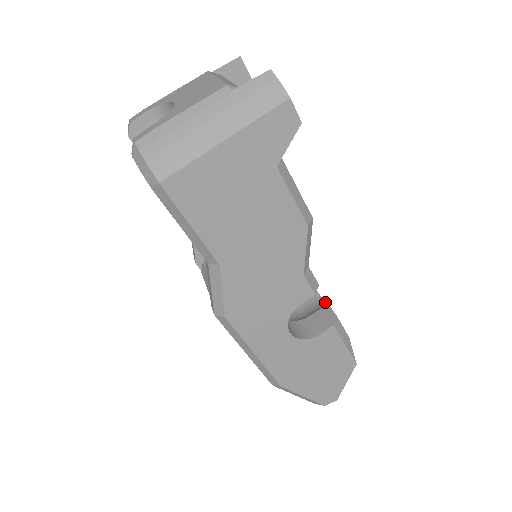
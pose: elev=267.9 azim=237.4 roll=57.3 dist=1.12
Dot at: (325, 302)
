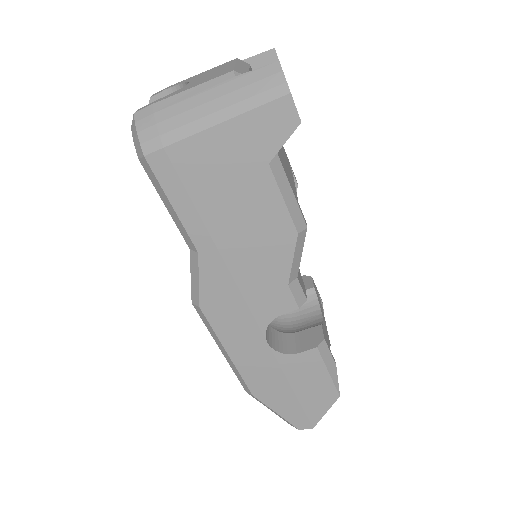
Dot at: (323, 322)
